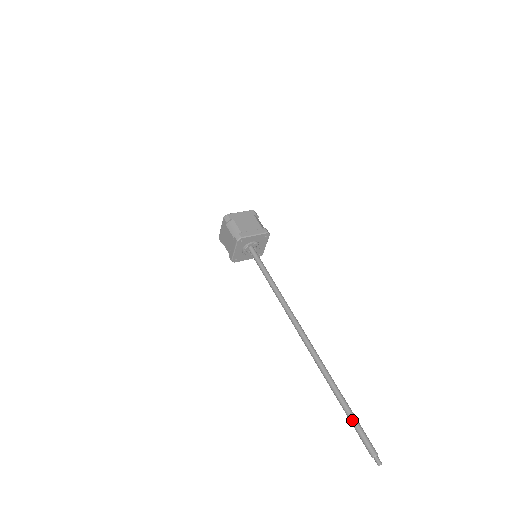
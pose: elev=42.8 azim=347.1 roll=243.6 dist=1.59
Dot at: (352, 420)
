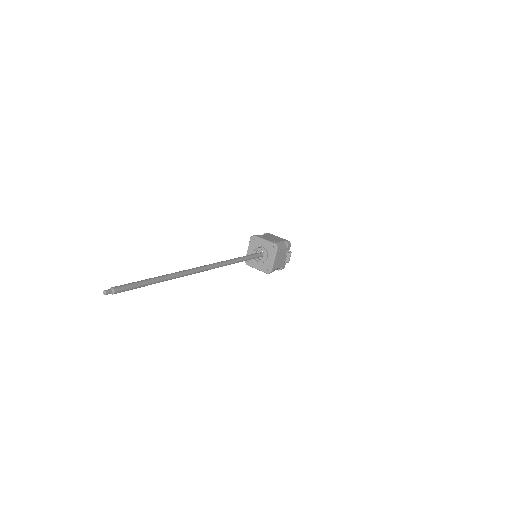
Dot at: (139, 281)
